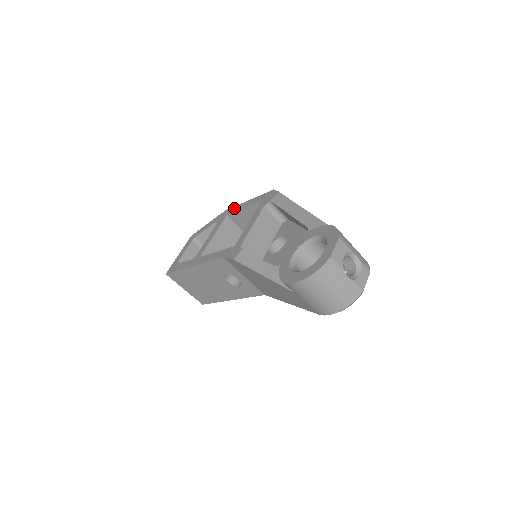
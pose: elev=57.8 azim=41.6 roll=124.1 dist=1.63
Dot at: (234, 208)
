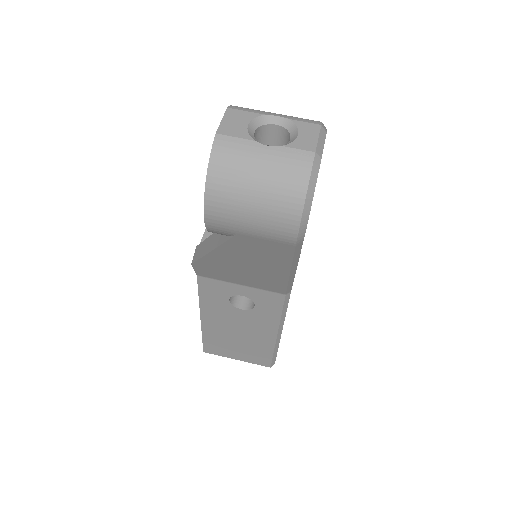
Dot at: occluded
